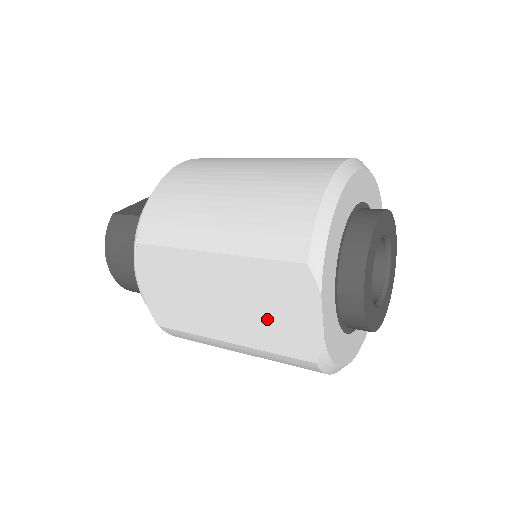
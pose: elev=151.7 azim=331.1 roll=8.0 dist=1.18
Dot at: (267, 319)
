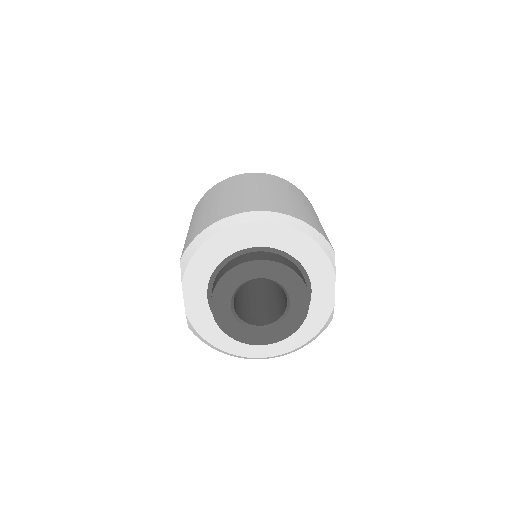
Dot at: occluded
